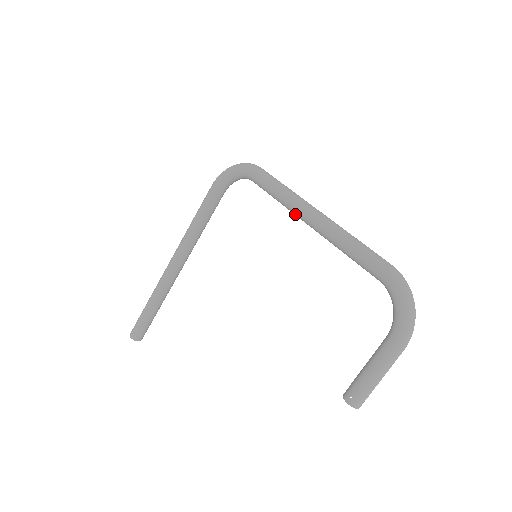
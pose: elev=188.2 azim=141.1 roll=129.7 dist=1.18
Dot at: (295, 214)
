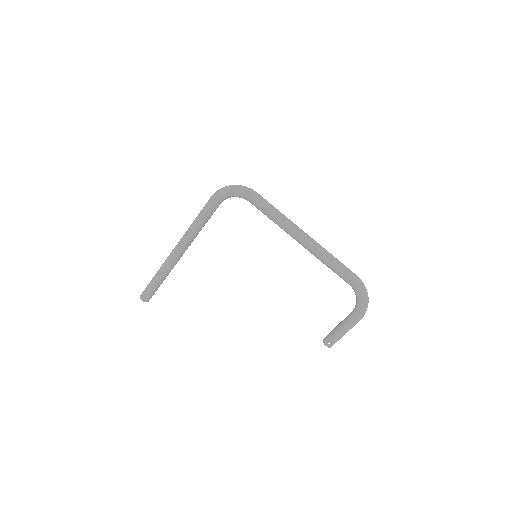
Dot at: (290, 235)
